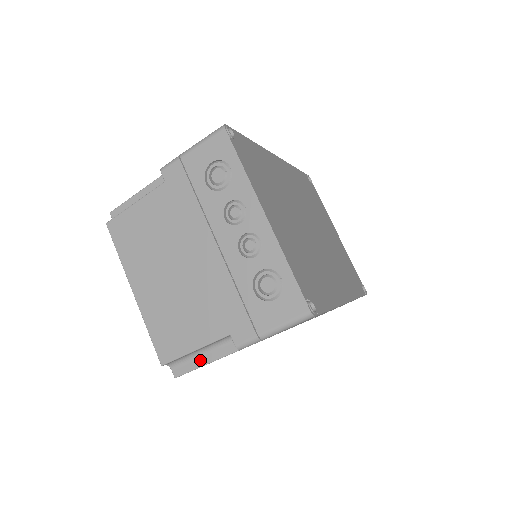
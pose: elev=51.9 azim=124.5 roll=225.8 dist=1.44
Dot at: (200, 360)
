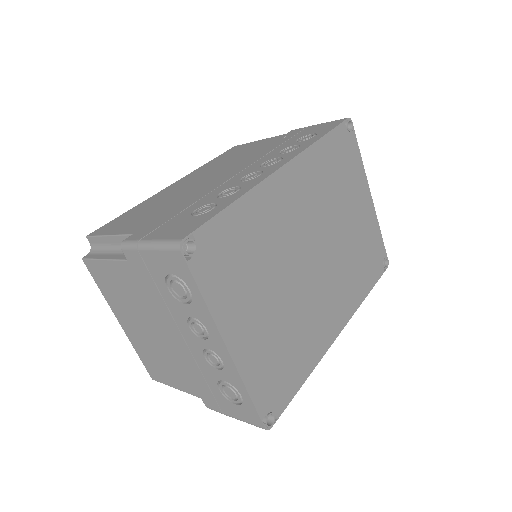
Dot at: occluded
